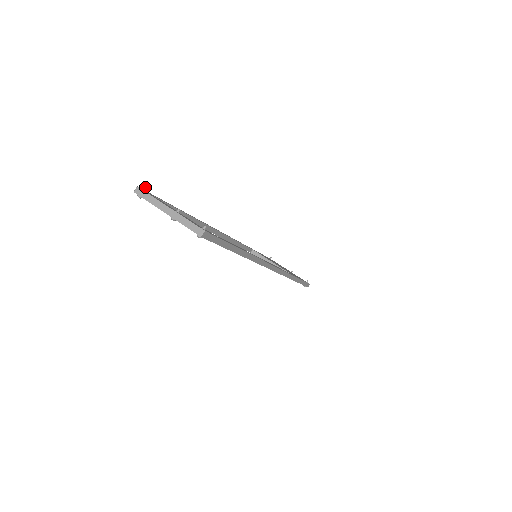
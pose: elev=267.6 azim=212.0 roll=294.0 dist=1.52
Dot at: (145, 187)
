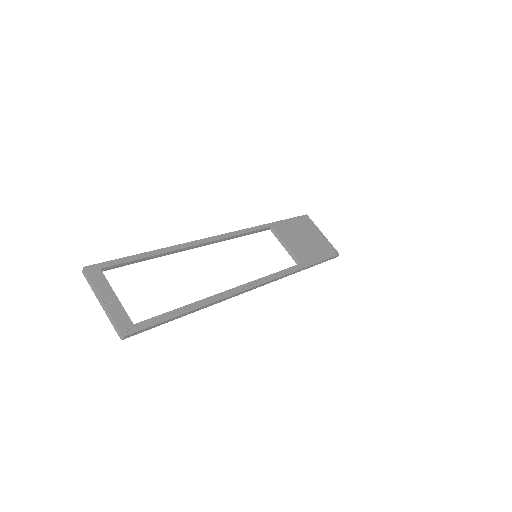
Dot at: (90, 268)
